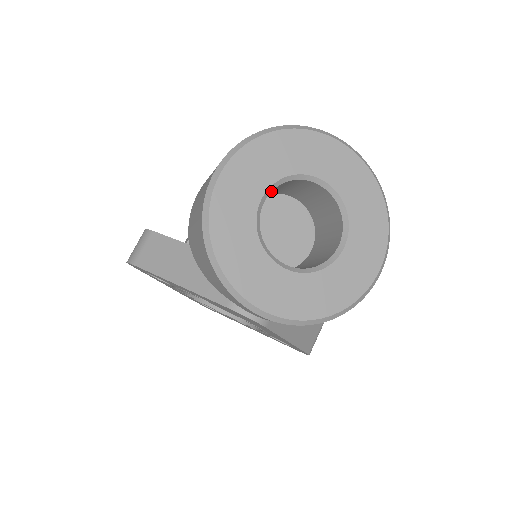
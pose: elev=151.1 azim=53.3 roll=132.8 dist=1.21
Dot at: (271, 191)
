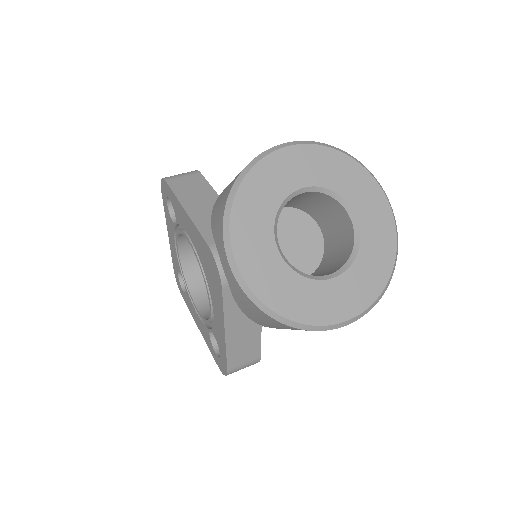
Dot at: (314, 191)
